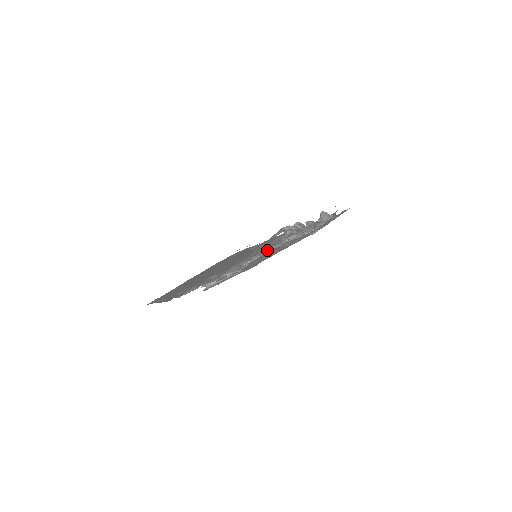
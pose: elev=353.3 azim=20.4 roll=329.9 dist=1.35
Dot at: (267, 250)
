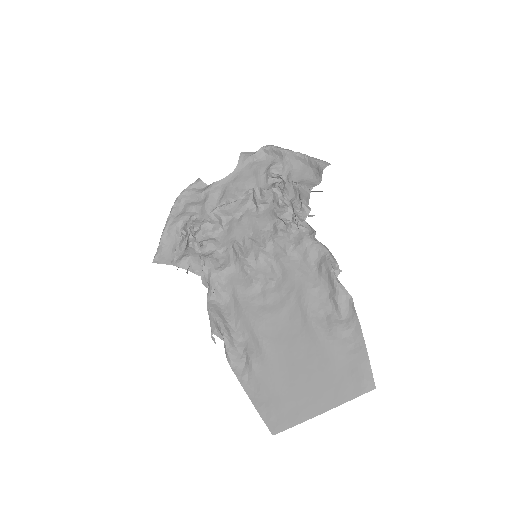
Dot at: (276, 257)
